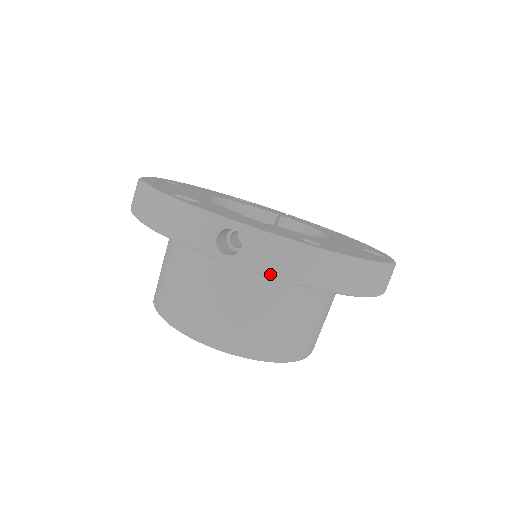
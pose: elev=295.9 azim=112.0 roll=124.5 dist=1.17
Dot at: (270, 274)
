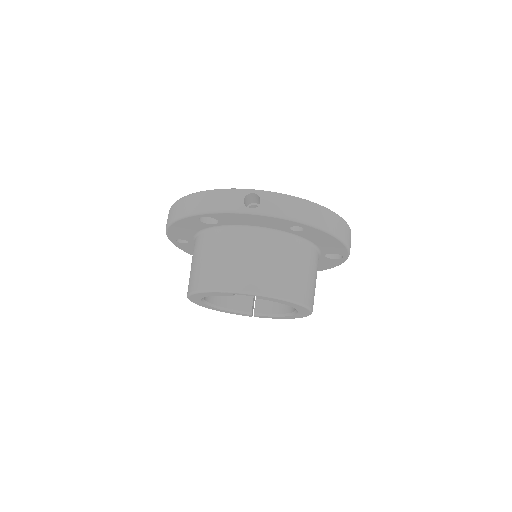
Dot at: (281, 215)
